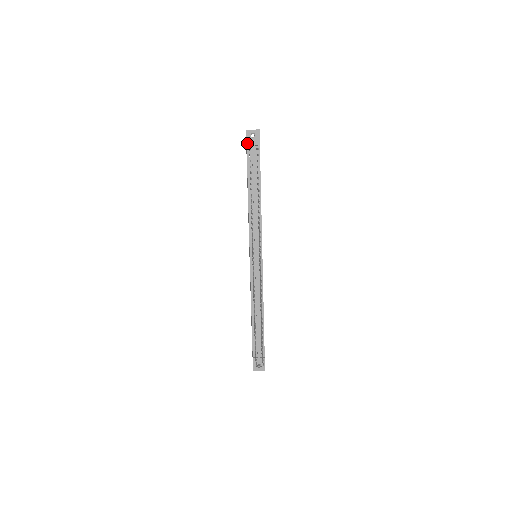
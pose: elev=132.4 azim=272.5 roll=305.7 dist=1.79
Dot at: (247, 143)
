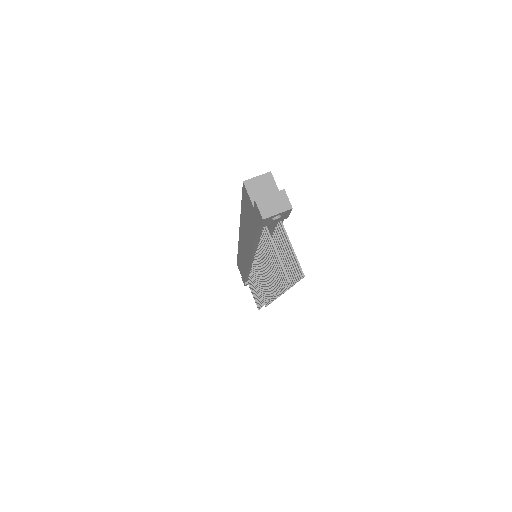
Dot at: (262, 226)
